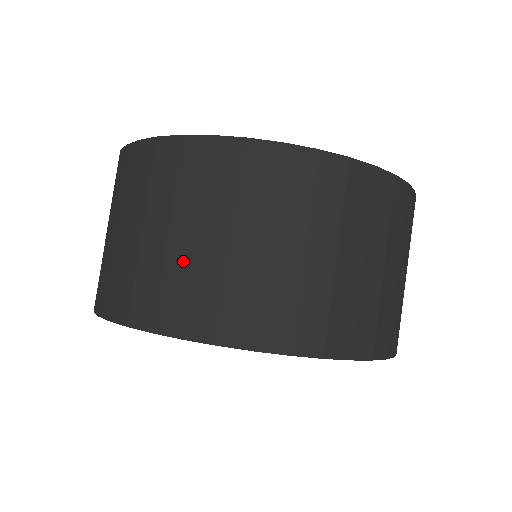
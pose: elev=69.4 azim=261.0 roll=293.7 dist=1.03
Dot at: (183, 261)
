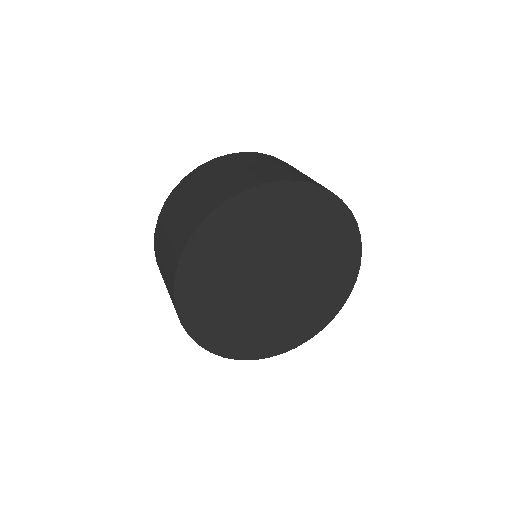
Dot at: (196, 202)
